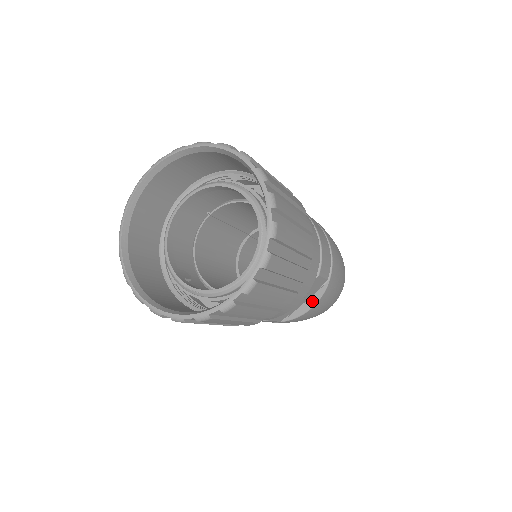
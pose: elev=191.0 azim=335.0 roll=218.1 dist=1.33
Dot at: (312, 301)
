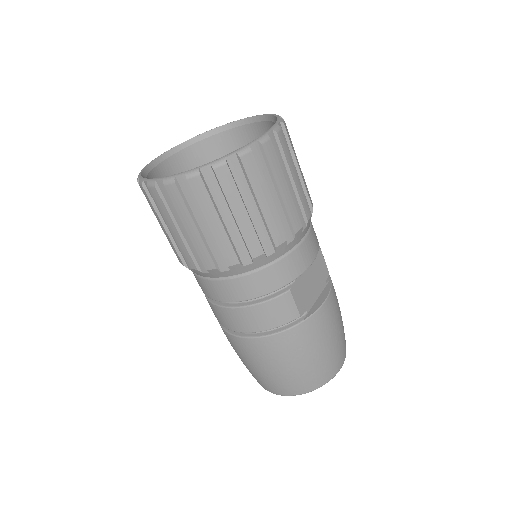
Dot at: (324, 295)
